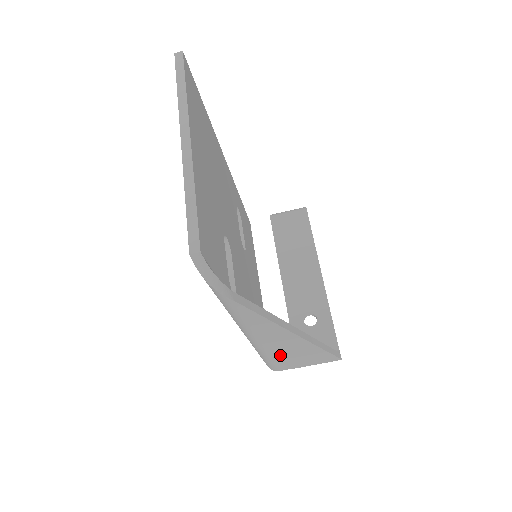
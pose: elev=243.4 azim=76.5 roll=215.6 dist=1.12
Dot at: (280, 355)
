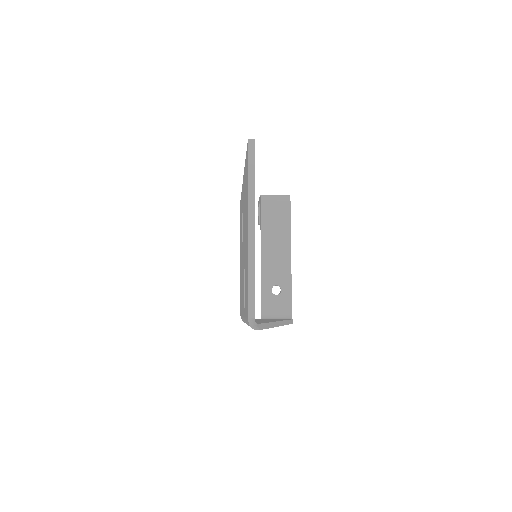
Dot at: occluded
